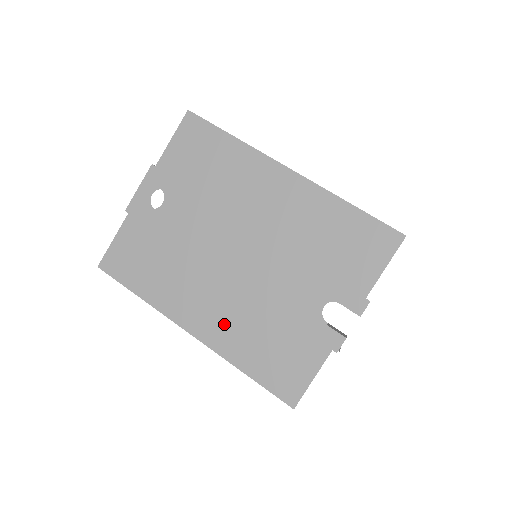
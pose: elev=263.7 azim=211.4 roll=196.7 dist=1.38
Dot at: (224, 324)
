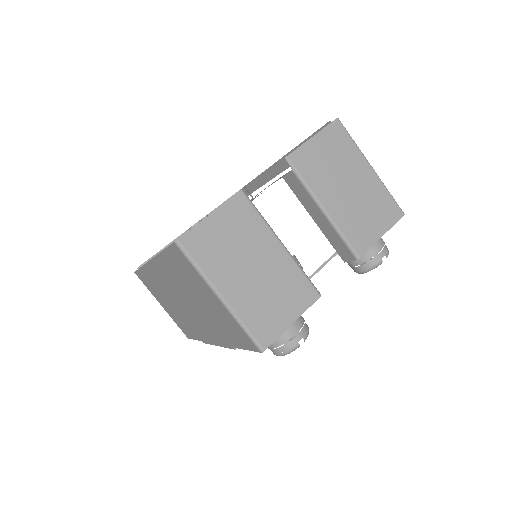
Dot at: occluded
